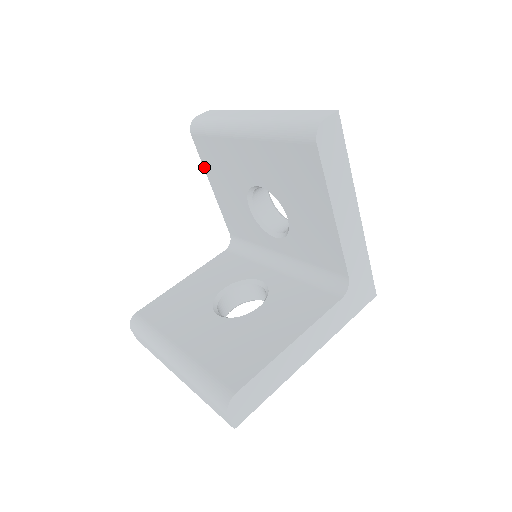
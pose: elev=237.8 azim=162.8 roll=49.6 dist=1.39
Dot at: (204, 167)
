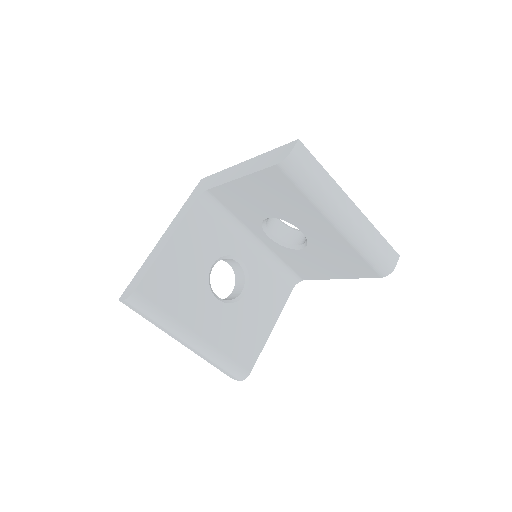
Dot at: (253, 174)
